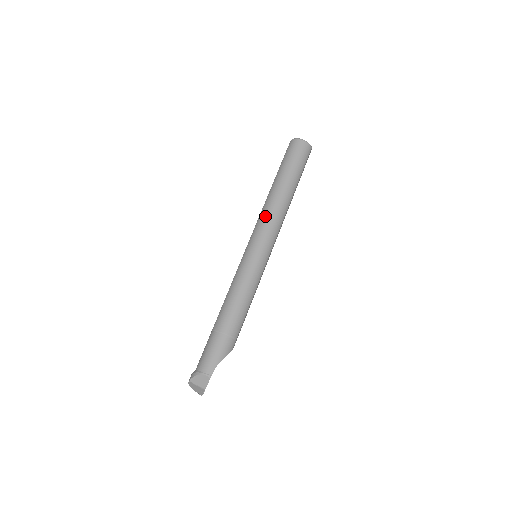
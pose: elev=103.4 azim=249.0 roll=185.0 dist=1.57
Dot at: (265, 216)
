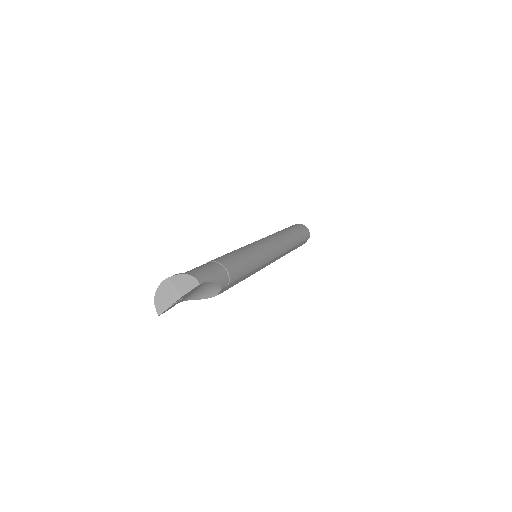
Dot at: (274, 236)
